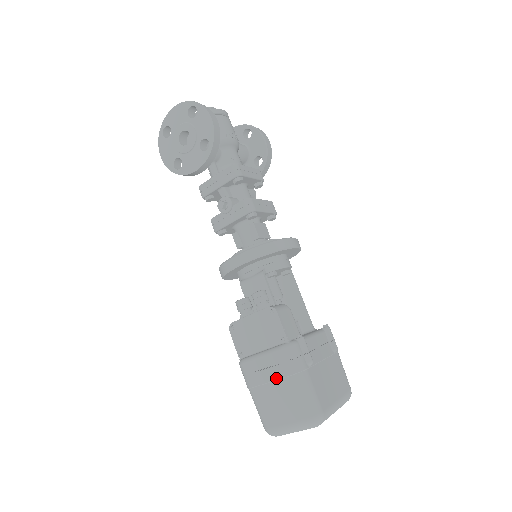
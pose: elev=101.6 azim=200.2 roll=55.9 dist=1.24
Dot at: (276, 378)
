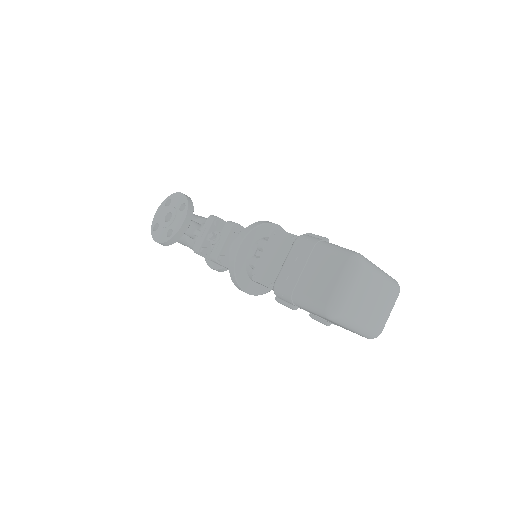
Dot at: (305, 262)
